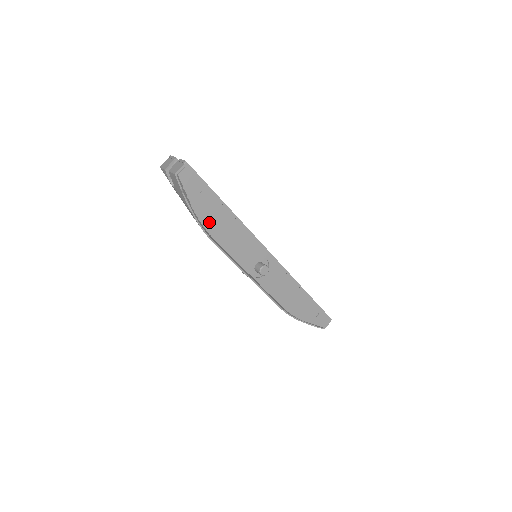
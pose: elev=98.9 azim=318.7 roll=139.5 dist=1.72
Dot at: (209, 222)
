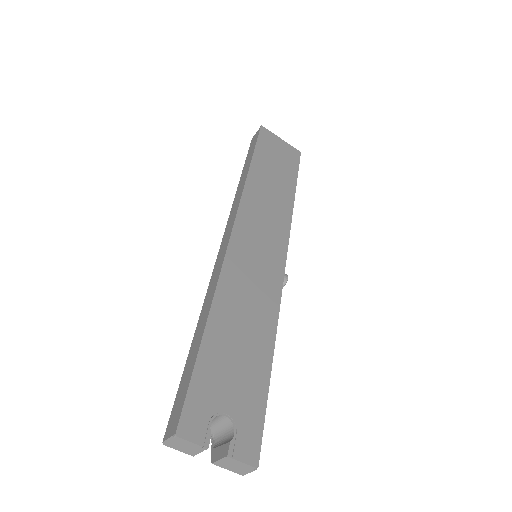
Dot at: occluded
